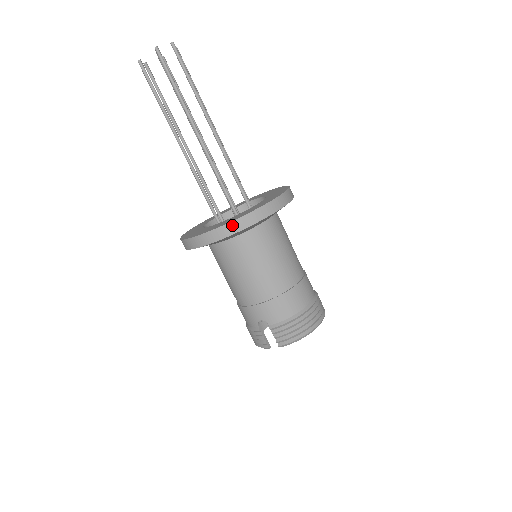
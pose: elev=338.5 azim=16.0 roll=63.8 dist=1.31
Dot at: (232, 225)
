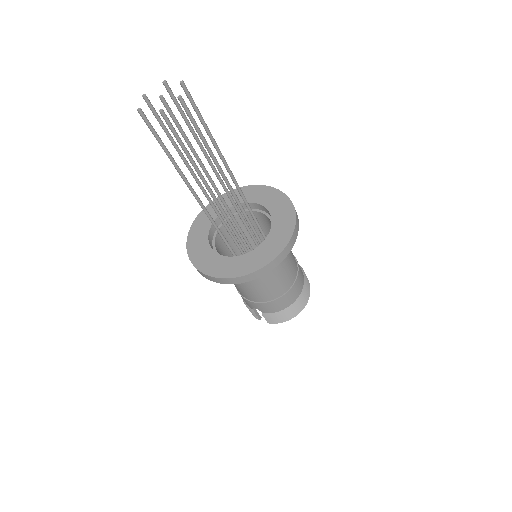
Dot at: (239, 279)
